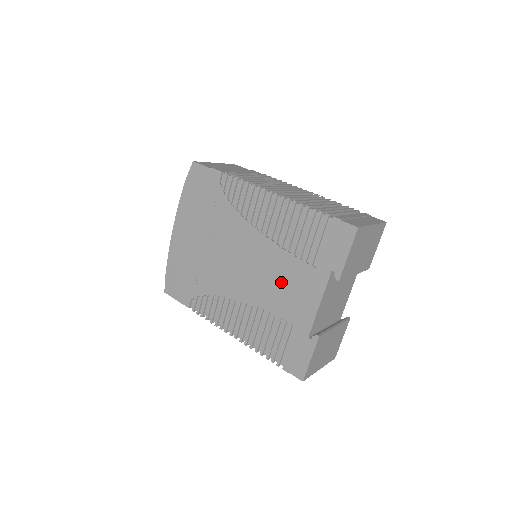
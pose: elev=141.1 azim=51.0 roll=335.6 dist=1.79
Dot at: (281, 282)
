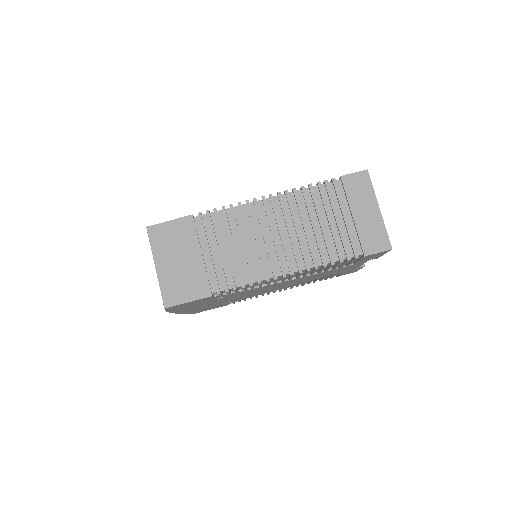
Dot at: occluded
